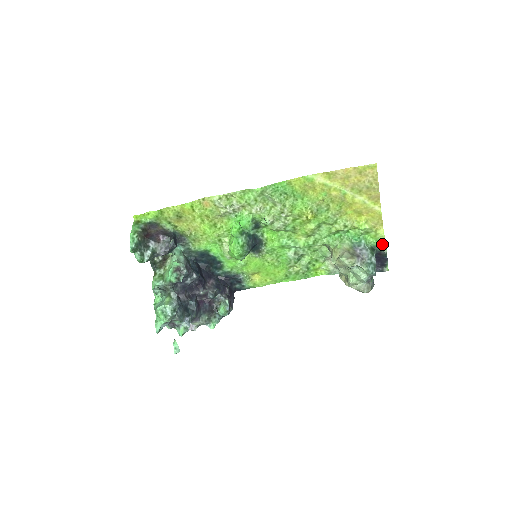
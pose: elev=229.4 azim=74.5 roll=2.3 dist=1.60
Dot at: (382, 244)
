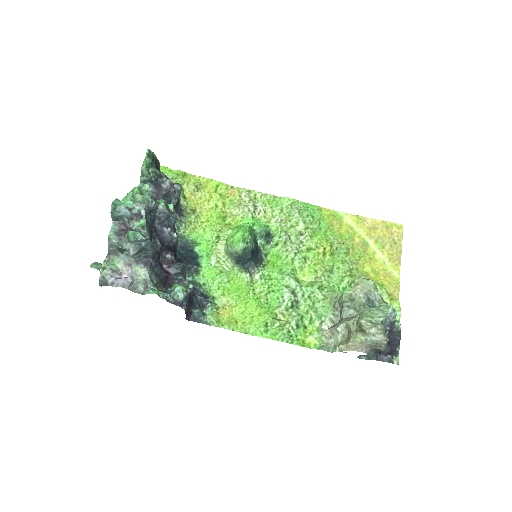
Dot at: (396, 319)
